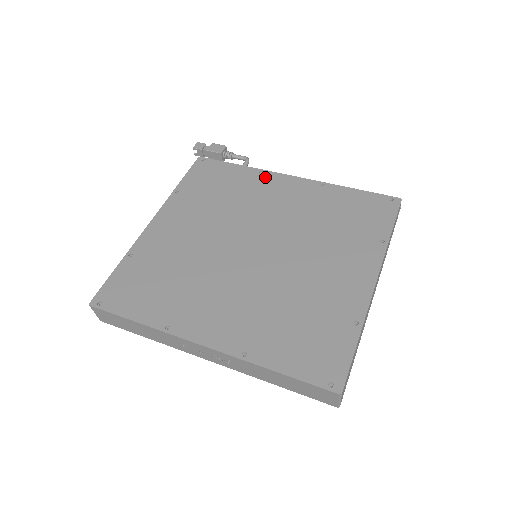
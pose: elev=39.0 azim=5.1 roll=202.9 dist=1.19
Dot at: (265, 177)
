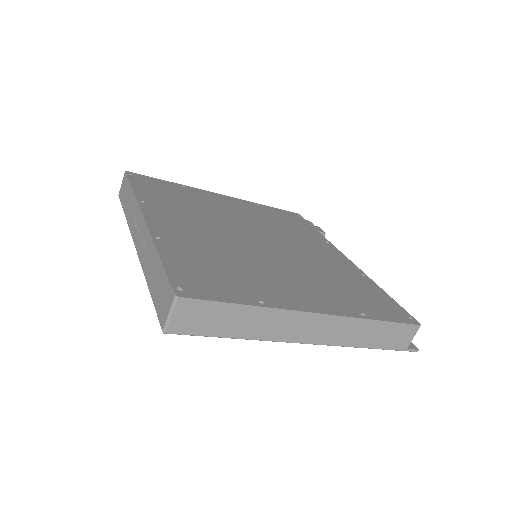
Dot at: (326, 244)
